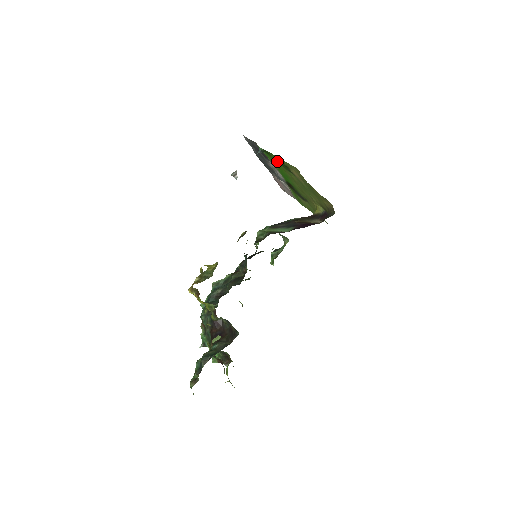
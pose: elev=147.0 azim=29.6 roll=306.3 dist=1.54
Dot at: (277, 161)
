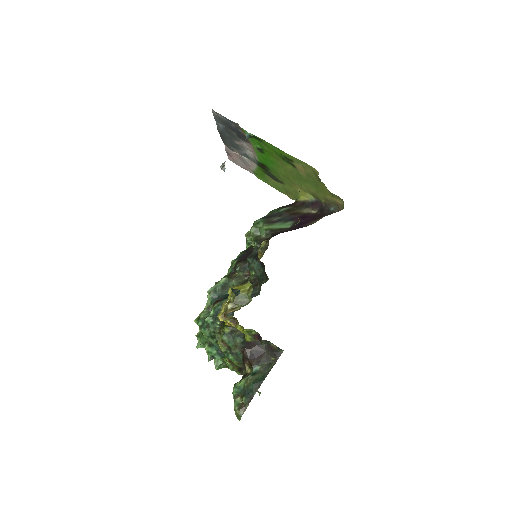
Dot at: (272, 150)
